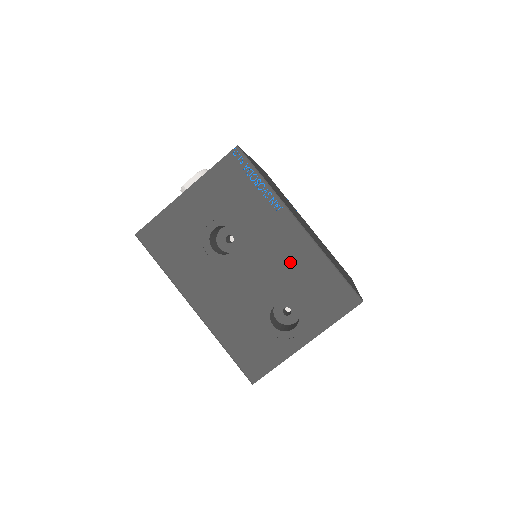
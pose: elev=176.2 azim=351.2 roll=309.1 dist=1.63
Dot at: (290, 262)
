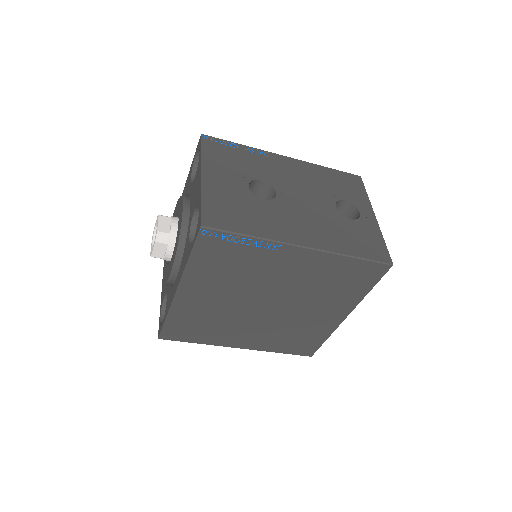
Dot at: (309, 178)
